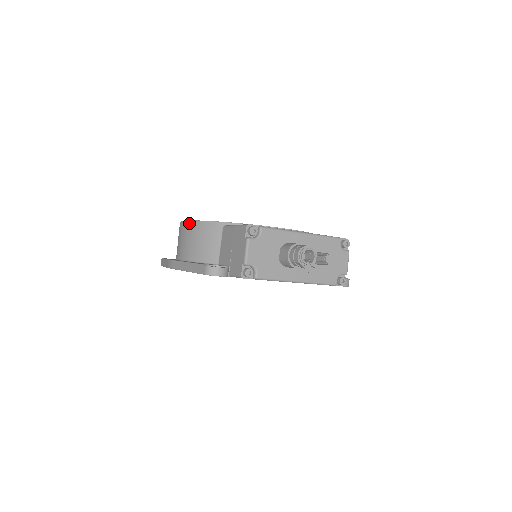
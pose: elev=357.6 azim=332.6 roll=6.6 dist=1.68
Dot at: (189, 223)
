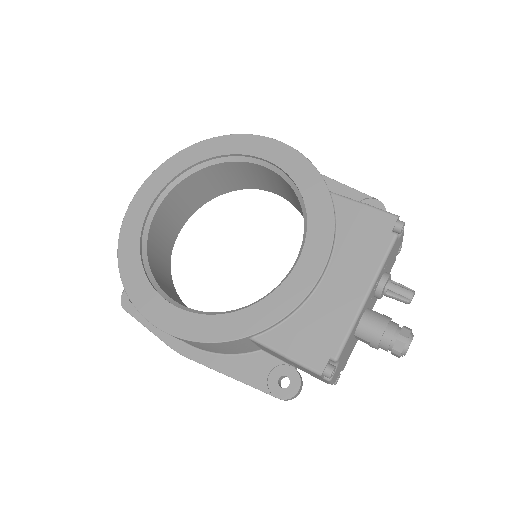
Dot at: occluded
